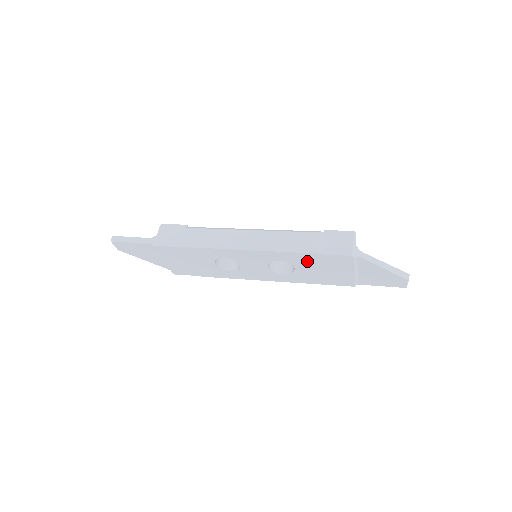
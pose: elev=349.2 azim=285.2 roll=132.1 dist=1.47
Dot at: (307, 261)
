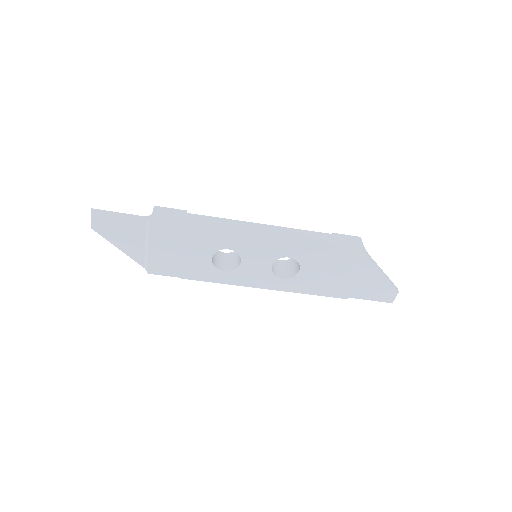
Dot at: (318, 260)
